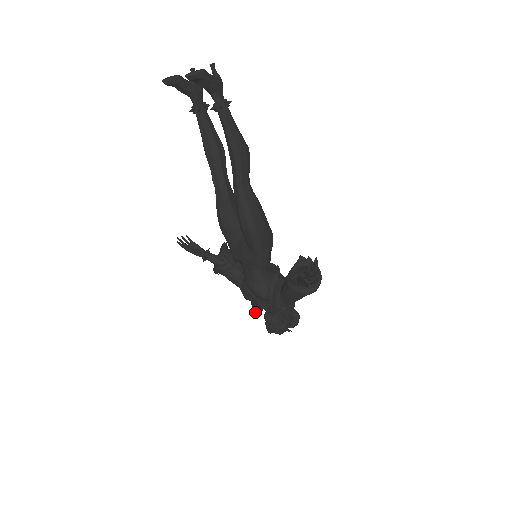
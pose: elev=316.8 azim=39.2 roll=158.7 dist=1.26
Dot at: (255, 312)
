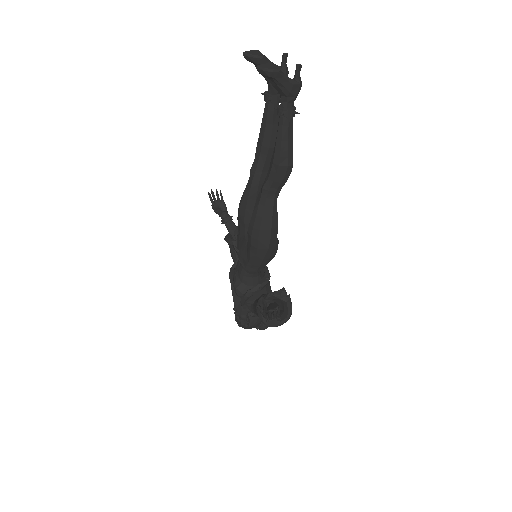
Dot at: occluded
